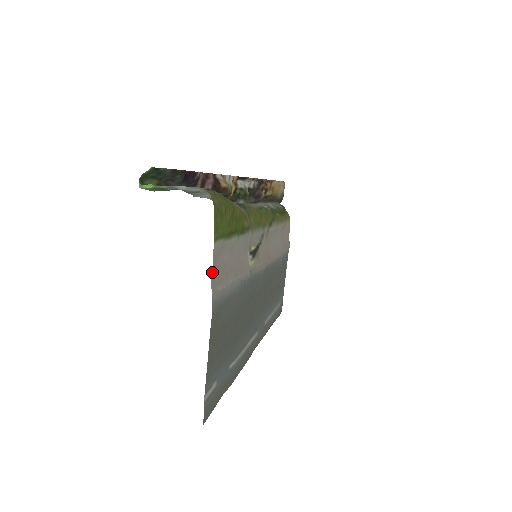
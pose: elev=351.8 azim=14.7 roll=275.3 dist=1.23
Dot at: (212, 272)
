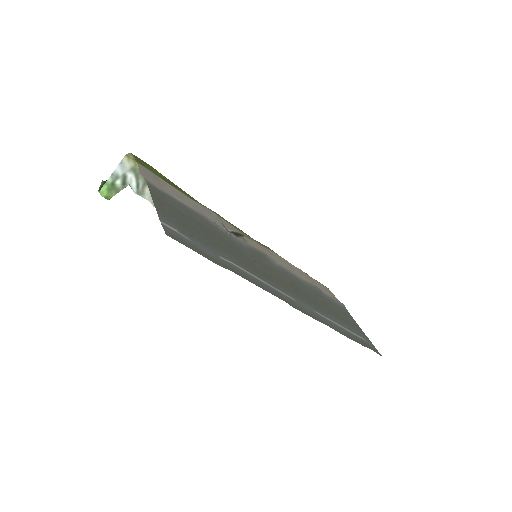
Dot at: (144, 176)
